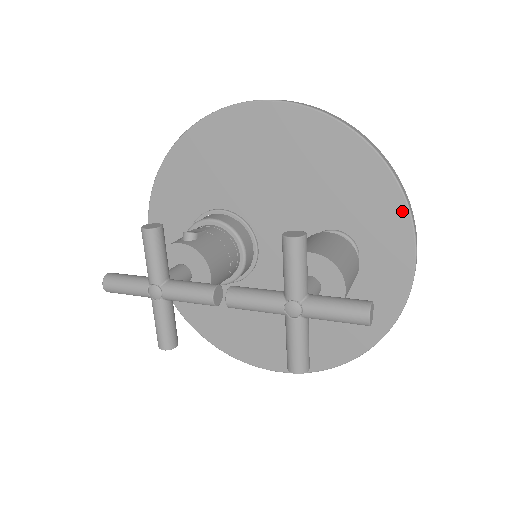
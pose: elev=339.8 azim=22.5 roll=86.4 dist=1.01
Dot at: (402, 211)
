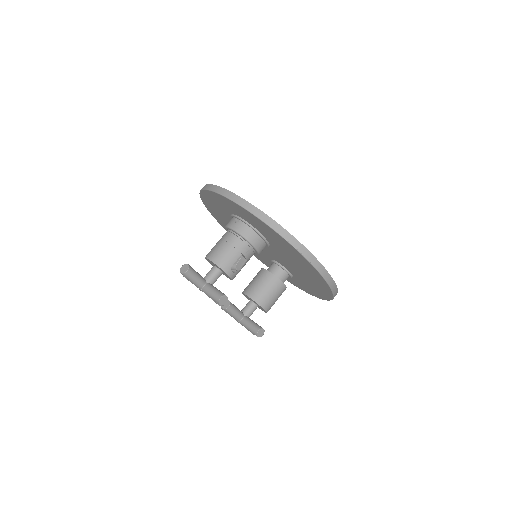
Dot at: (313, 295)
